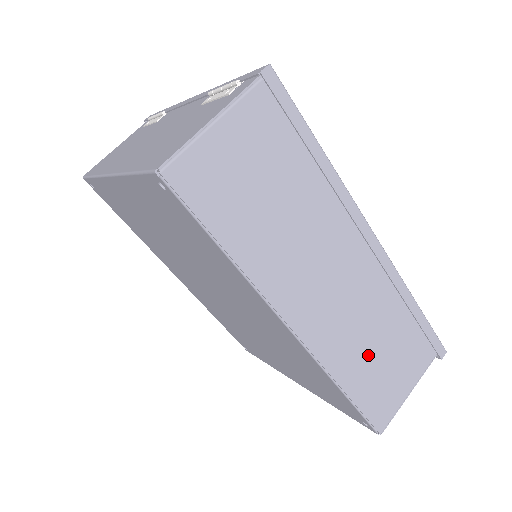
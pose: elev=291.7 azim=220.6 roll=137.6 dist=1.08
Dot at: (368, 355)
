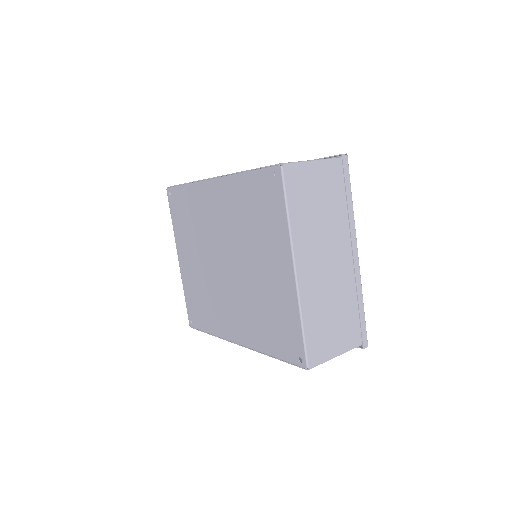
Dot at: occluded
